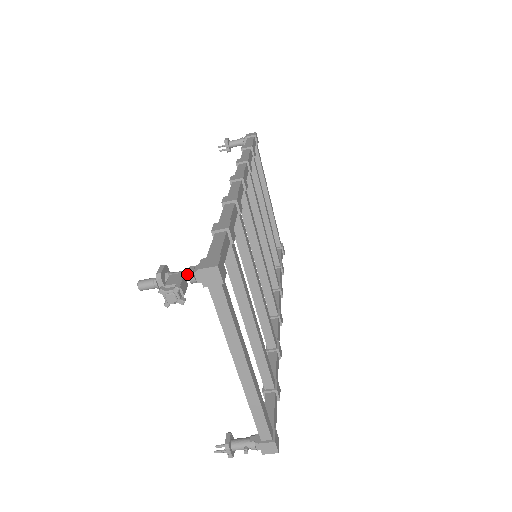
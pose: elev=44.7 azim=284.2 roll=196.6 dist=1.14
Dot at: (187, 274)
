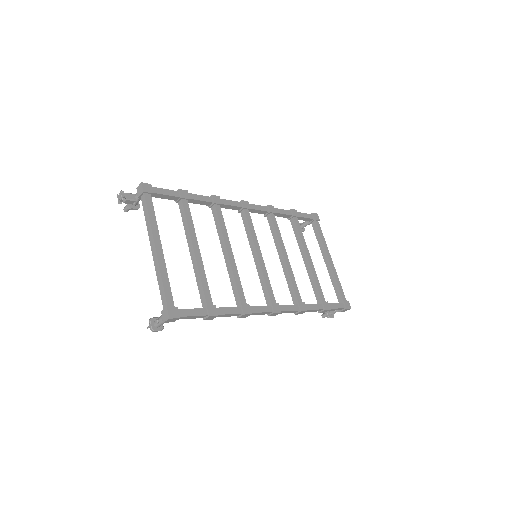
Dot at: (136, 195)
